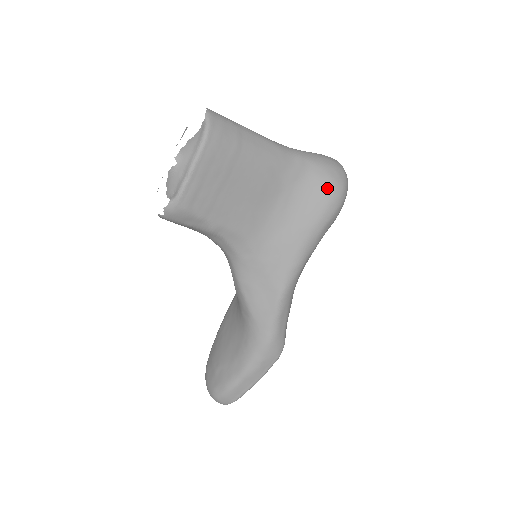
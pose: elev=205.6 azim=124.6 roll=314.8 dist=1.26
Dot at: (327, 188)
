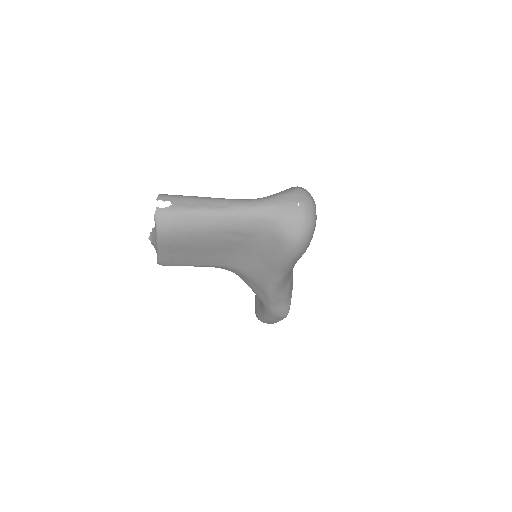
Dot at: (283, 242)
